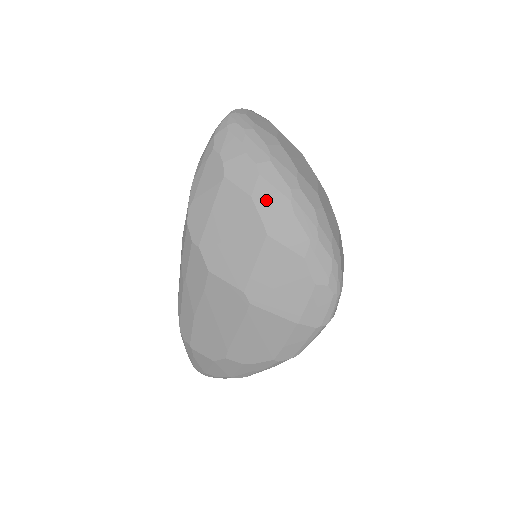
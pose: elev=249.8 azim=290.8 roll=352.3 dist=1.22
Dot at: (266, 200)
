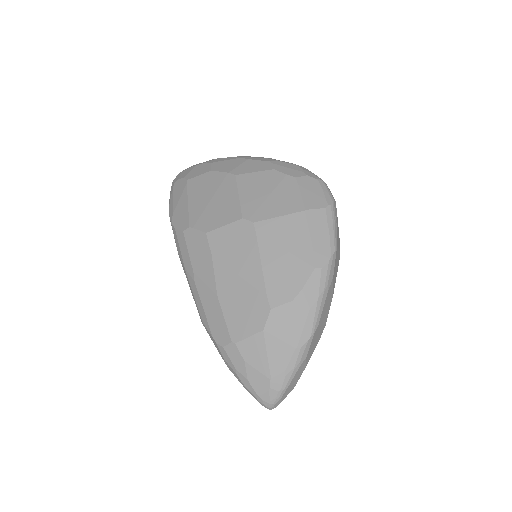
Dot at: (223, 166)
